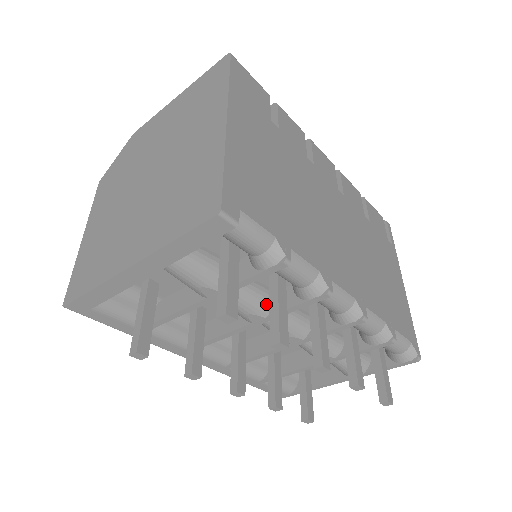
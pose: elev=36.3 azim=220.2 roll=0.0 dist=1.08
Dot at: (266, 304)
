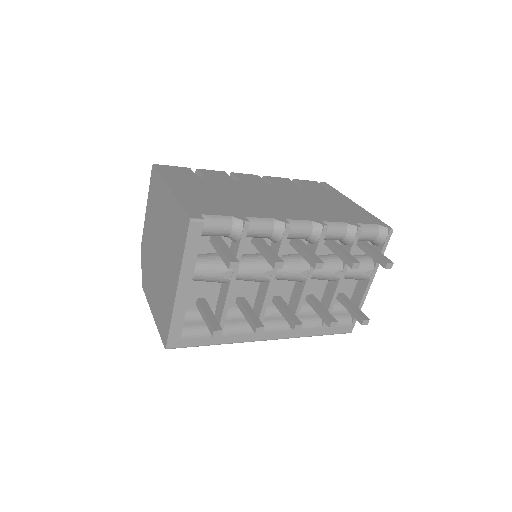
Dot at: (266, 262)
